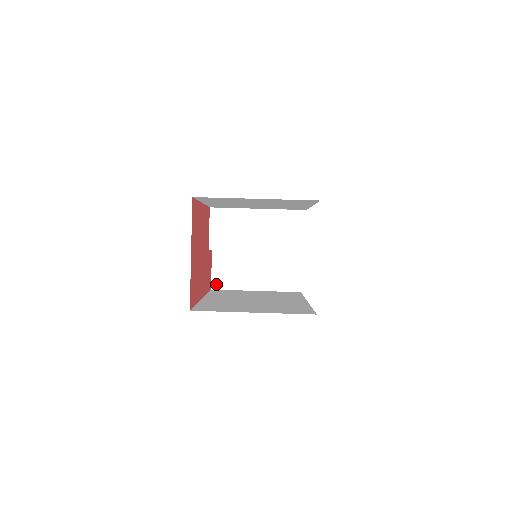
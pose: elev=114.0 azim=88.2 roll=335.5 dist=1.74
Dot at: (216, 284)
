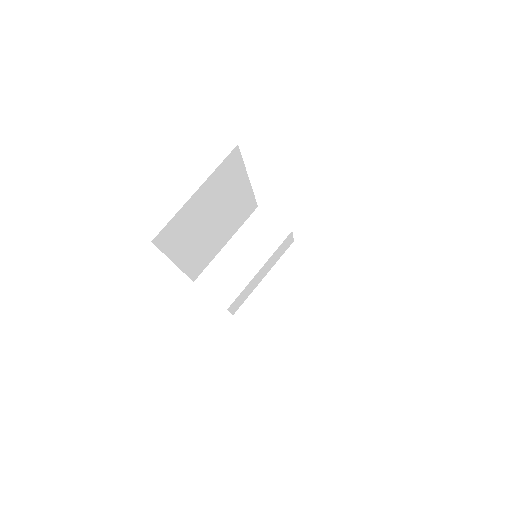
Dot at: (266, 335)
